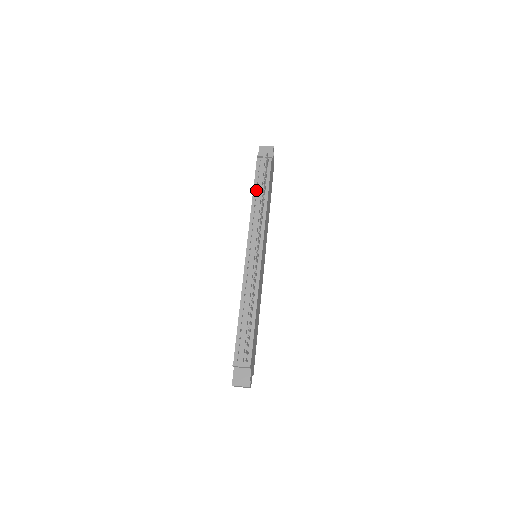
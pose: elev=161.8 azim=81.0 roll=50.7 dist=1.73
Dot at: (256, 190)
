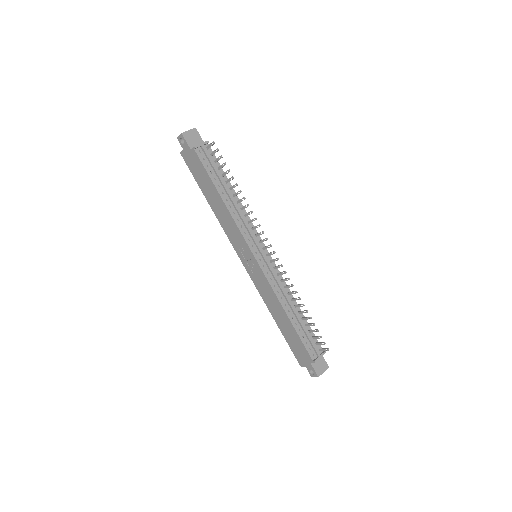
Dot at: (220, 188)
